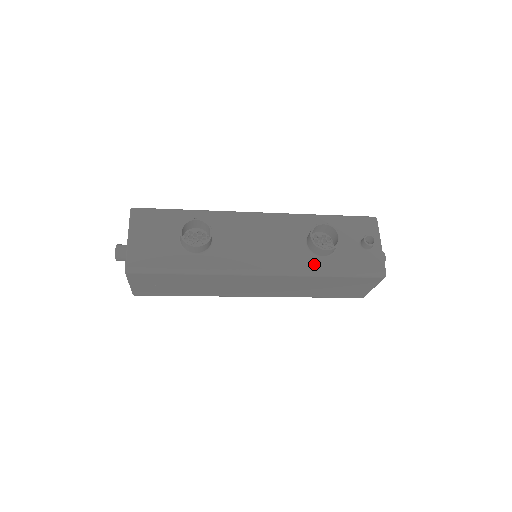
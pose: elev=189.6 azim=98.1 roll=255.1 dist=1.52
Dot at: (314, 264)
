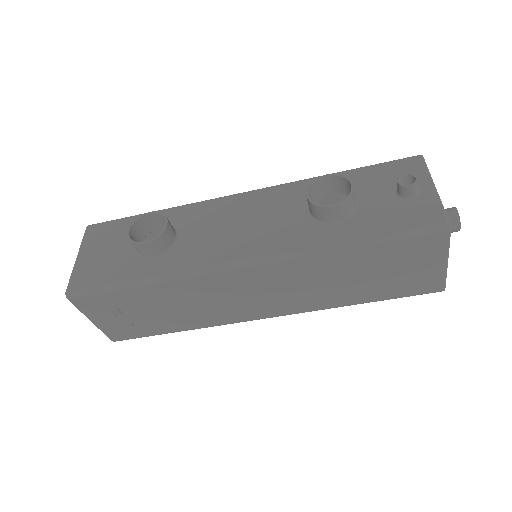
Dot at: (322, 235)
